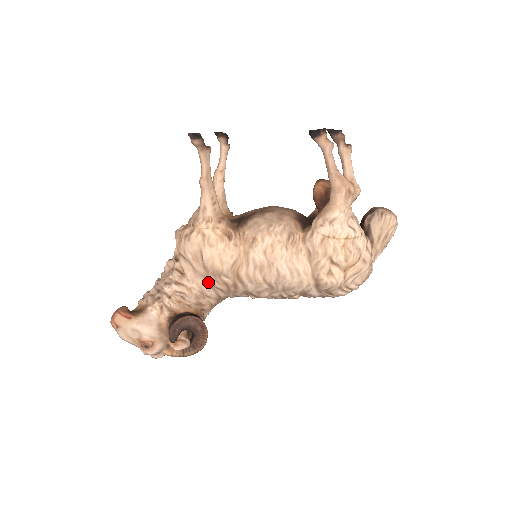
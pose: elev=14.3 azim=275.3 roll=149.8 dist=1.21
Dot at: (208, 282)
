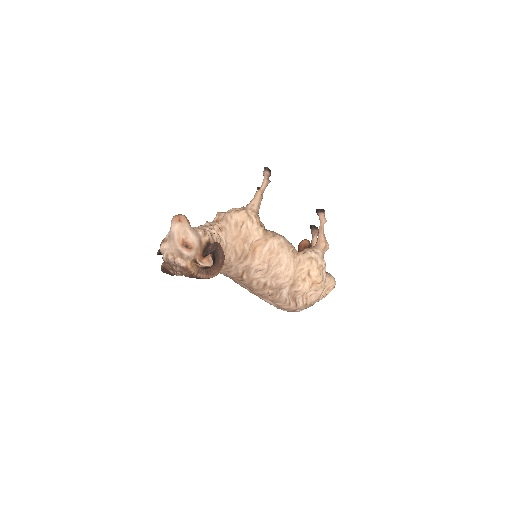
Dot at: (232, 244)
